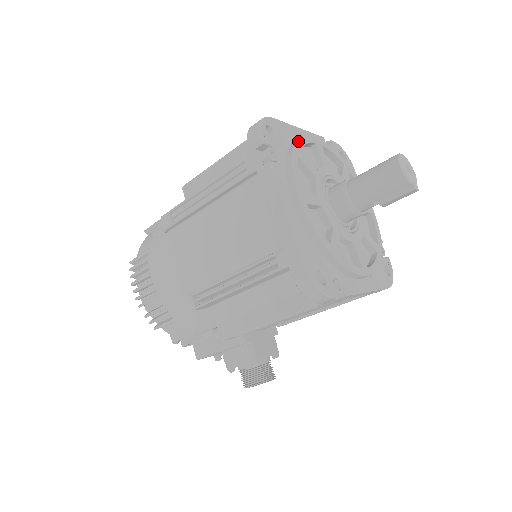
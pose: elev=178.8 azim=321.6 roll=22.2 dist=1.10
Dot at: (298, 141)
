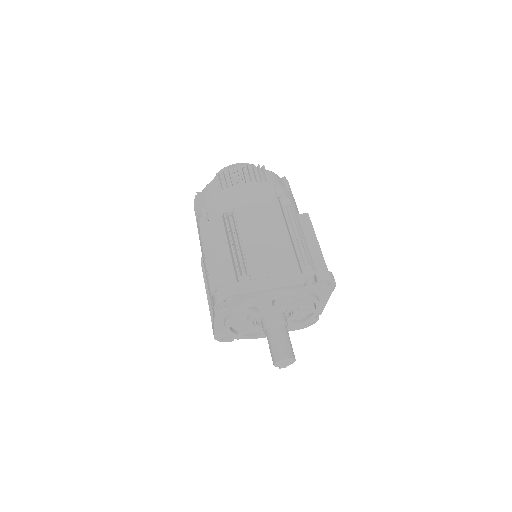
Dot at: (249, 305)
